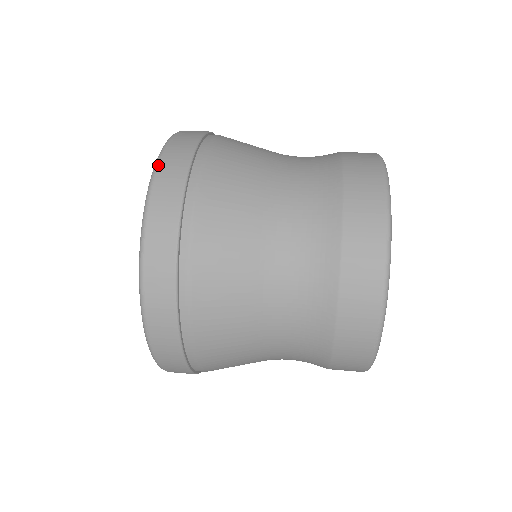
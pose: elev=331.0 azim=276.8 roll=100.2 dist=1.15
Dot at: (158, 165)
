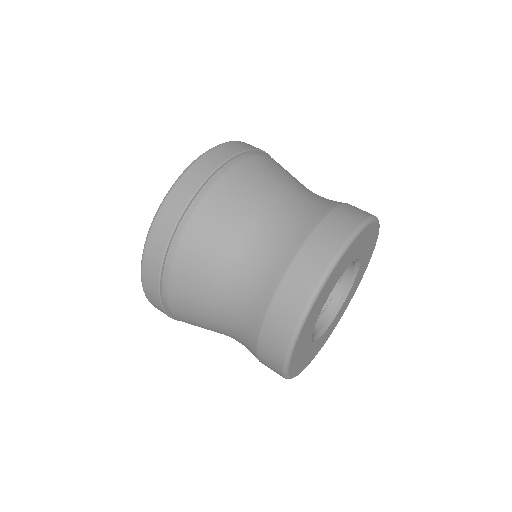
Dot at: (142, 284)
